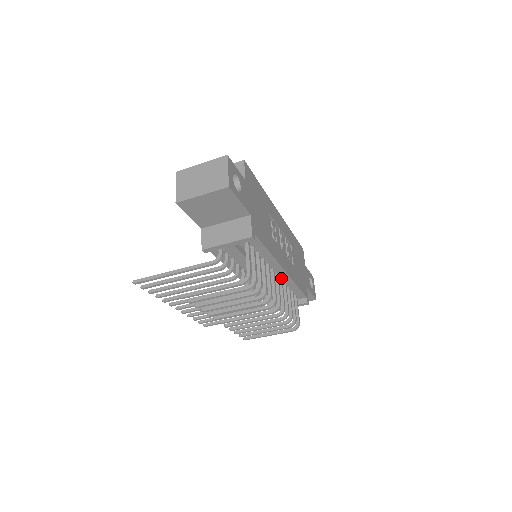
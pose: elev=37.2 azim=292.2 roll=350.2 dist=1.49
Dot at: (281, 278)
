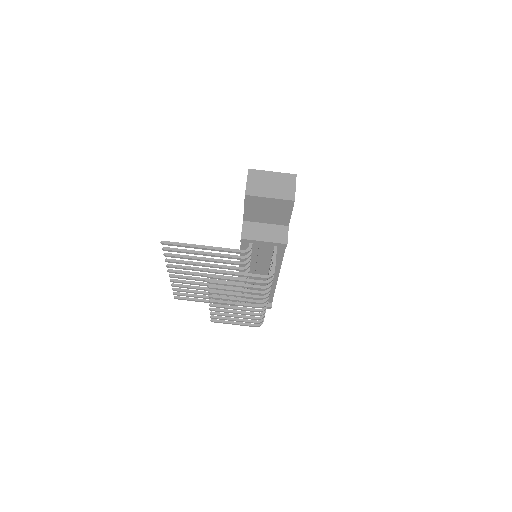
Dot at: occluded
